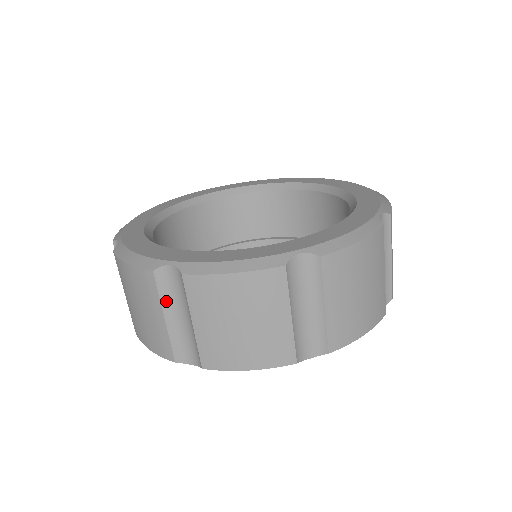
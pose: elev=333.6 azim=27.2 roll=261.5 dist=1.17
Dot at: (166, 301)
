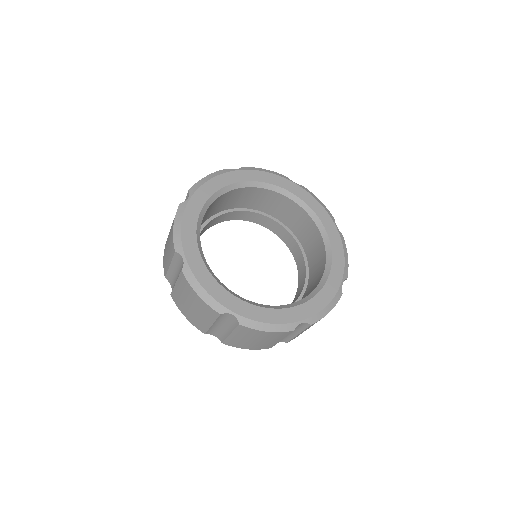
Dot at: (174, 262)
